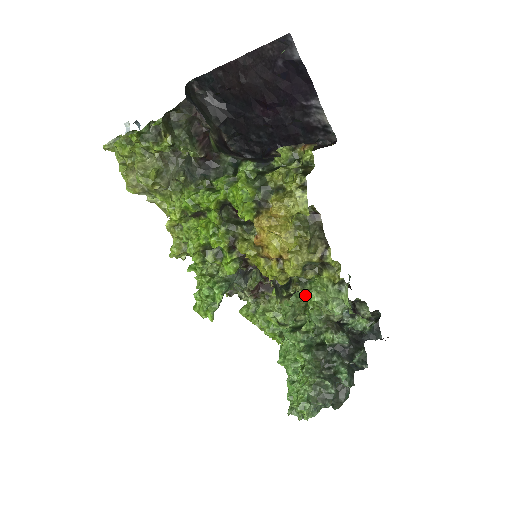
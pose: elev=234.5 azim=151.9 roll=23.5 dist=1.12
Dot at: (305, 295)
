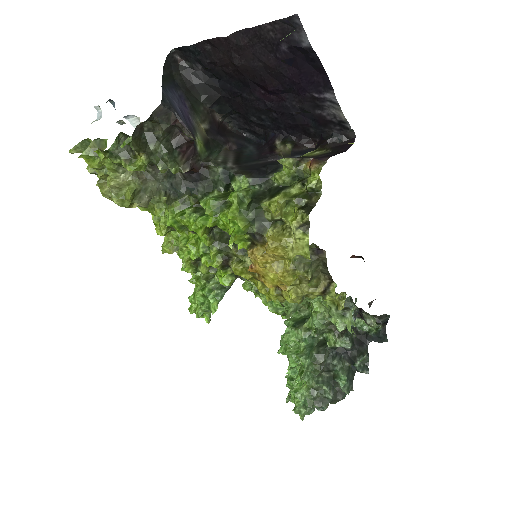
Dot at: occluded
